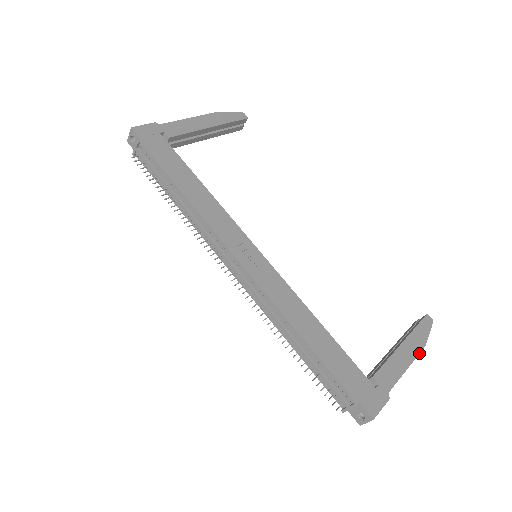
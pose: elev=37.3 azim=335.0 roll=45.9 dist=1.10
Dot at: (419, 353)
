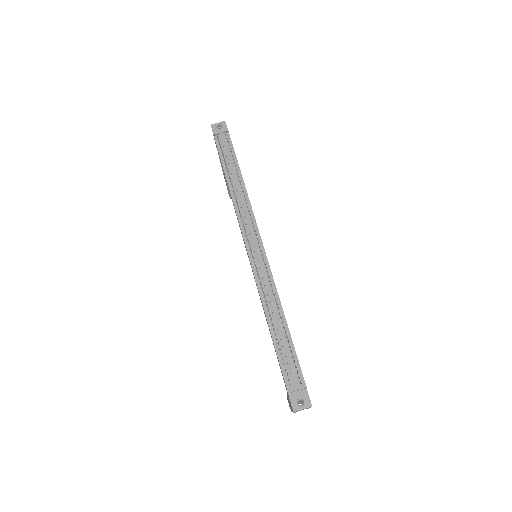
Dot at: occluded
